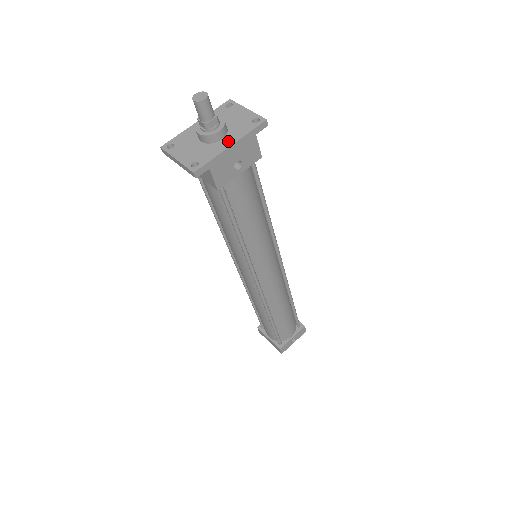
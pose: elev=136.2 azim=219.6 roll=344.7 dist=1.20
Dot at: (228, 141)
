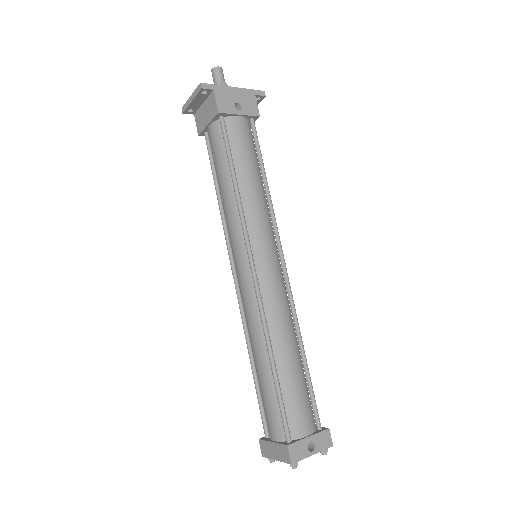
Dot at: (232, 90)
